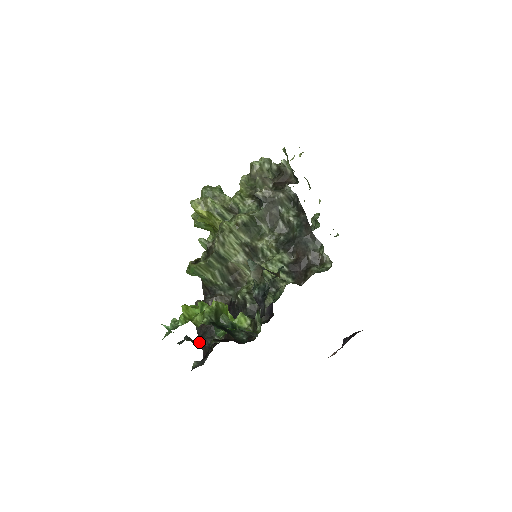
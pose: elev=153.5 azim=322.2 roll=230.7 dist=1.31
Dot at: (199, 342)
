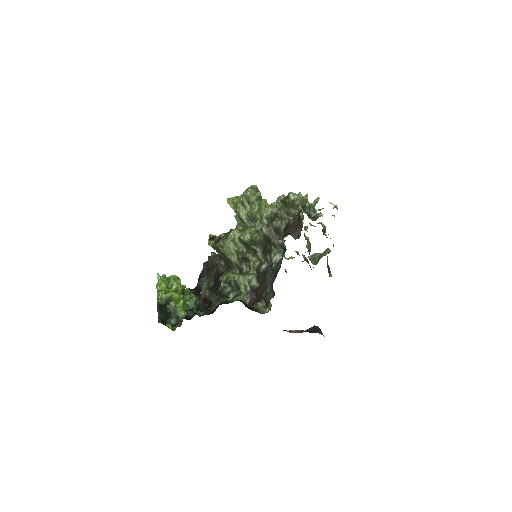
Dot at: (198, 278)
